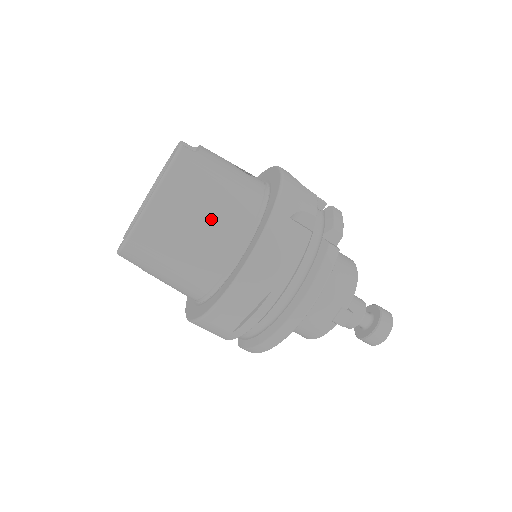
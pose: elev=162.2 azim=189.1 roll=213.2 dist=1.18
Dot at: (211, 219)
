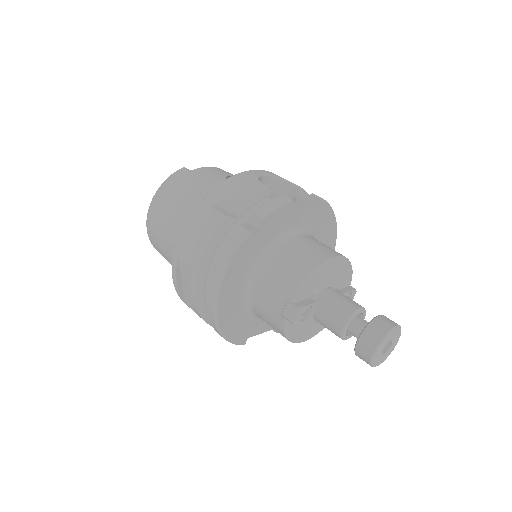
Dot at: (175, 216)
